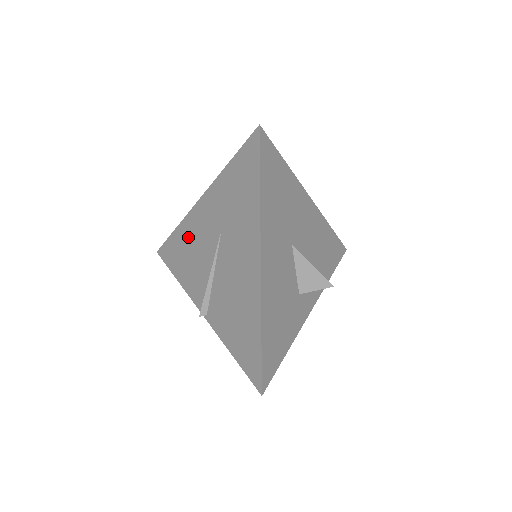
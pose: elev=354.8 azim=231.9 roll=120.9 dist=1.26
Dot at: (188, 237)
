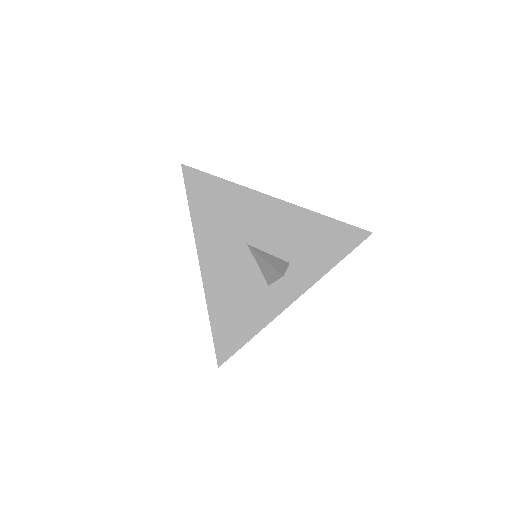
Dot at: occluded
